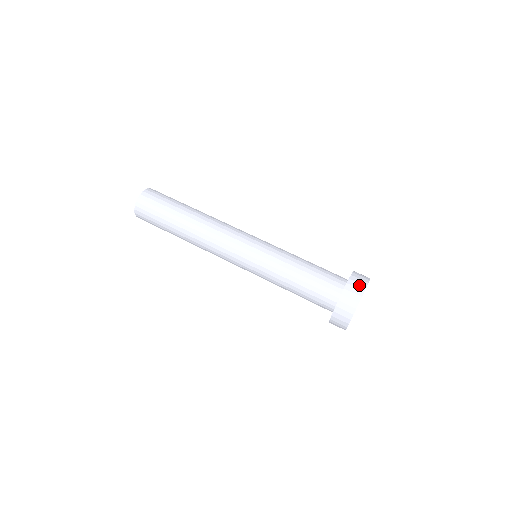
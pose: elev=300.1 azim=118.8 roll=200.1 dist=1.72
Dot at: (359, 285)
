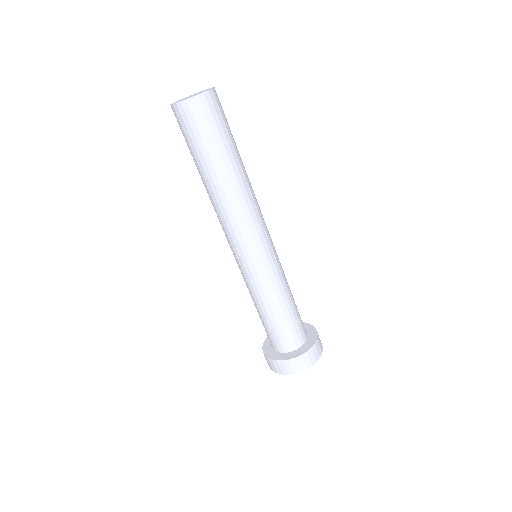
Dot at: (317, 354)
